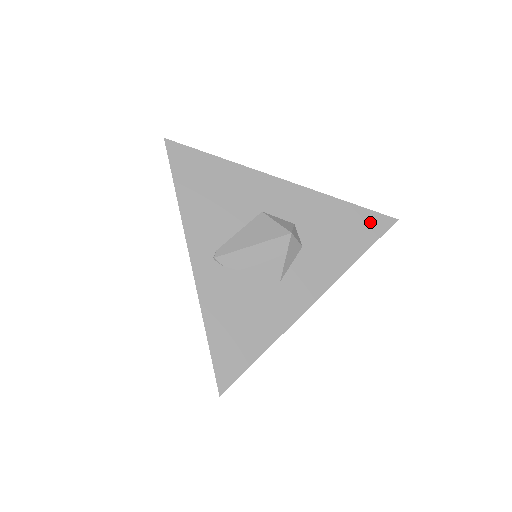
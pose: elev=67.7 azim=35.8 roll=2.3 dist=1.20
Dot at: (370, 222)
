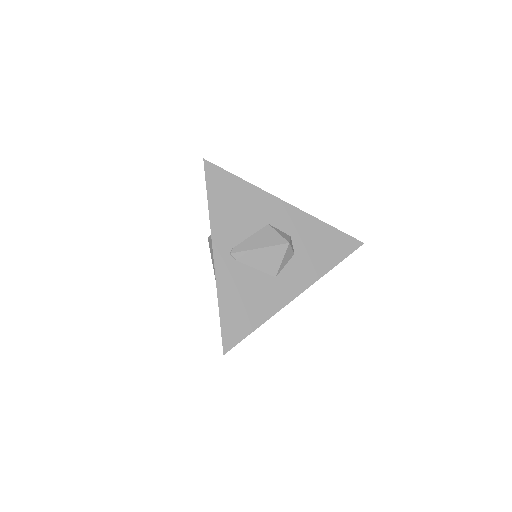
Dot at: (344, 242)
